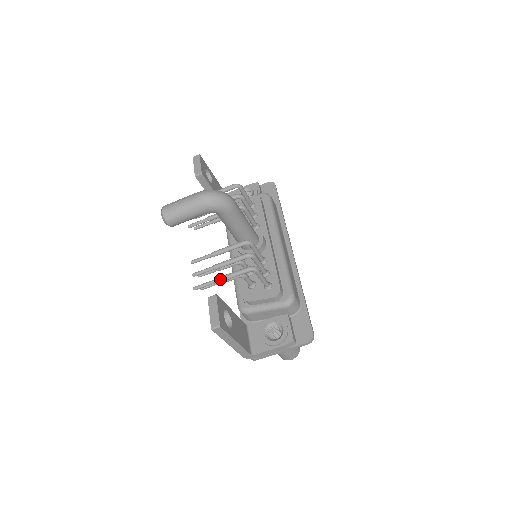
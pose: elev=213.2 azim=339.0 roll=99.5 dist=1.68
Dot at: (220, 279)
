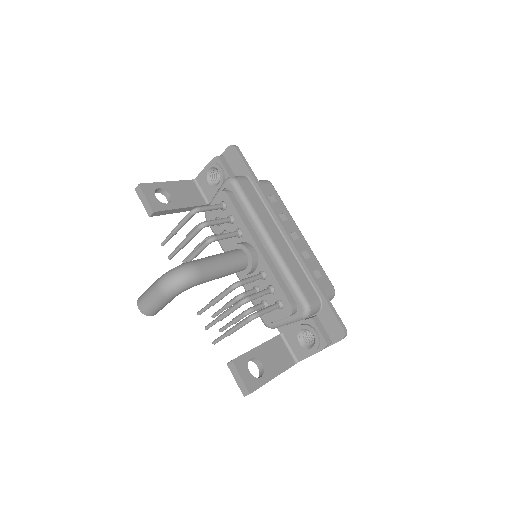
Dot at: (229, 333)
